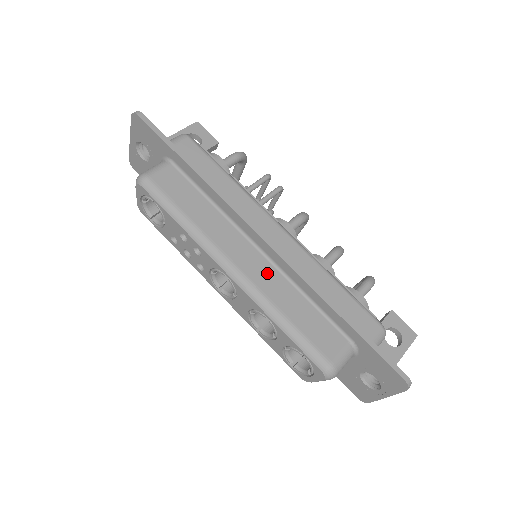
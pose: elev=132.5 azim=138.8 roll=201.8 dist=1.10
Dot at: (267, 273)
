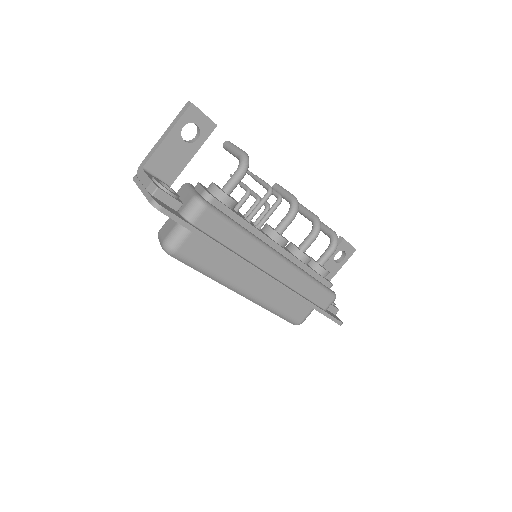
Dot at: (267, 288)
